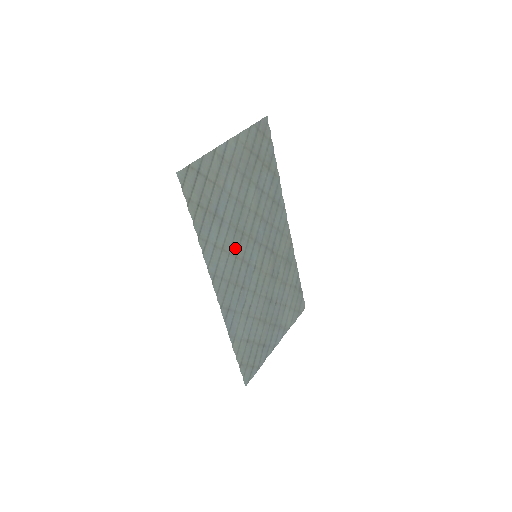
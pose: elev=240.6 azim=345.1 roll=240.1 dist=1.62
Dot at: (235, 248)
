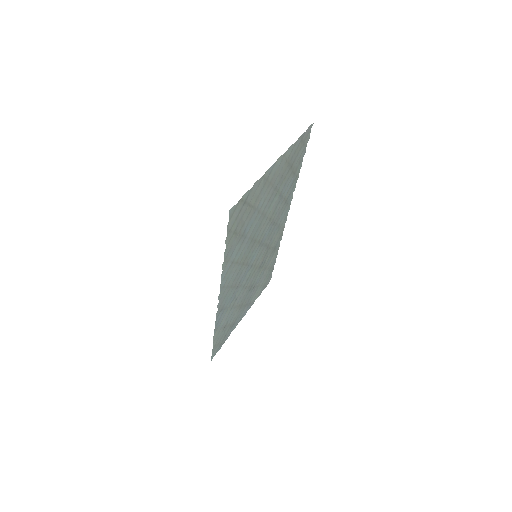
Dot at: (245, 257)
